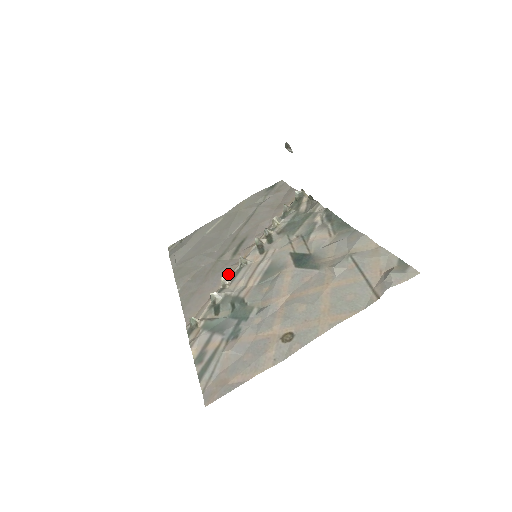
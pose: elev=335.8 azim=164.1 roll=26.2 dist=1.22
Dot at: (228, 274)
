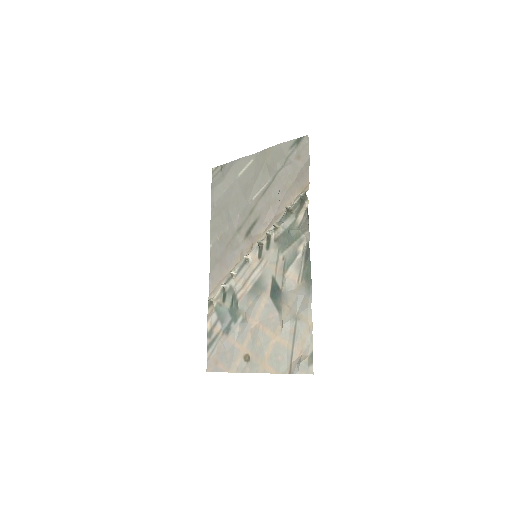
Dot at: (238, 260)
